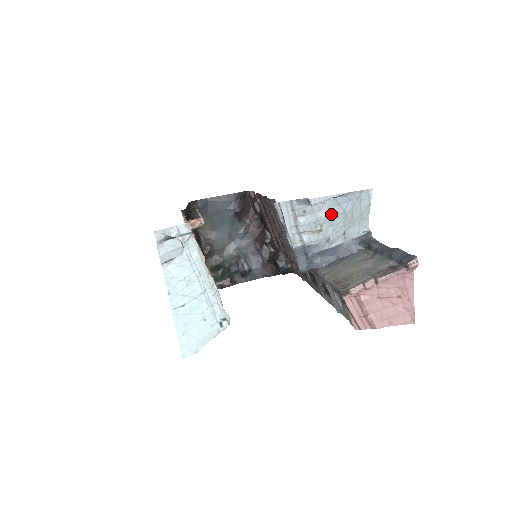
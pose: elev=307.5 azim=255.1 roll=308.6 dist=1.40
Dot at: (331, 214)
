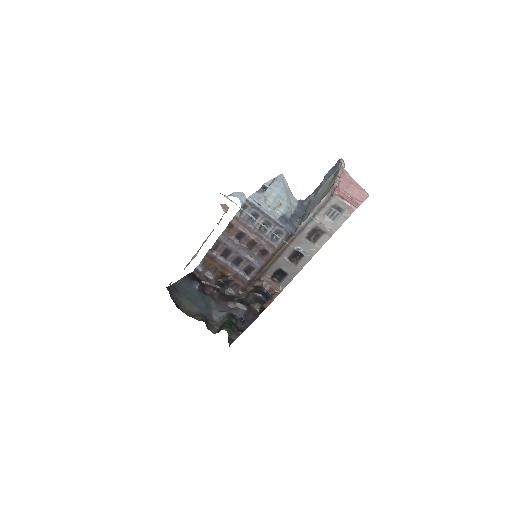
Dot at: (278, 193)
